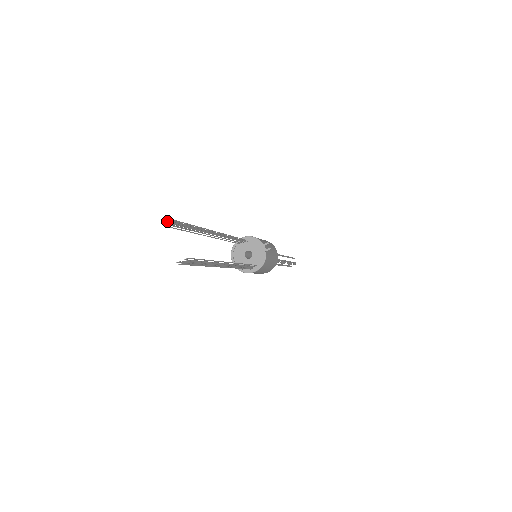
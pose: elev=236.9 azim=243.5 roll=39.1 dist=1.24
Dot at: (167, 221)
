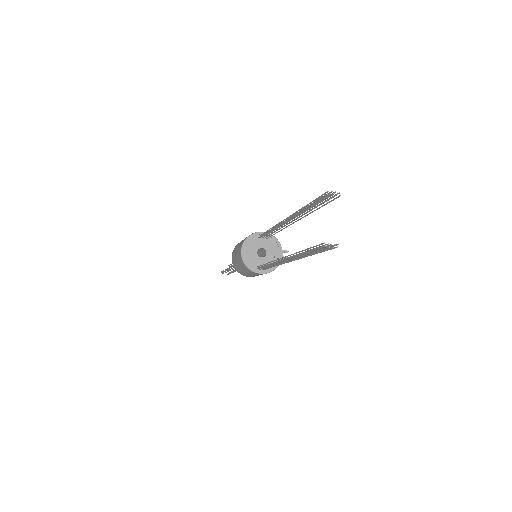
Dot at: occluded
